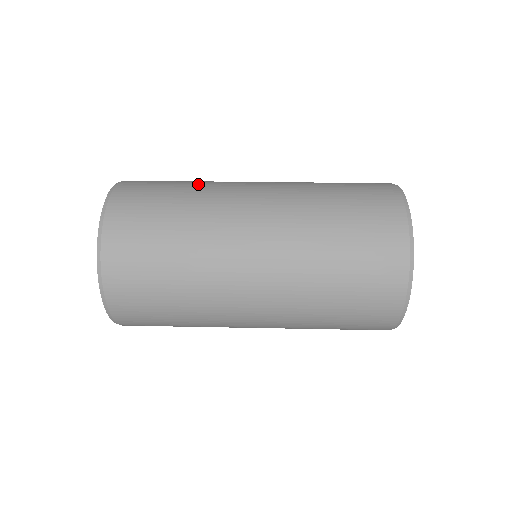
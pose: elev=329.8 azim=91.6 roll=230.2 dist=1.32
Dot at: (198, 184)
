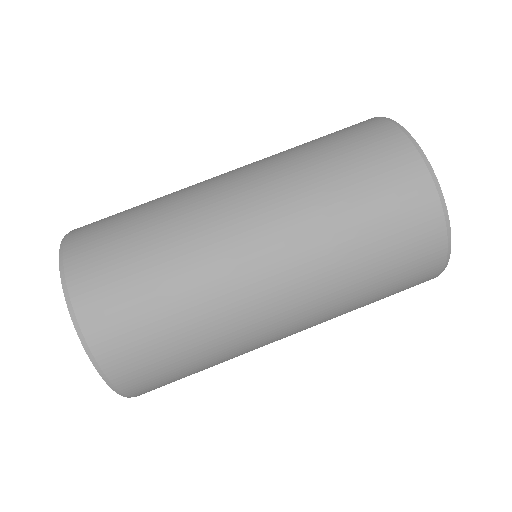
Dot at: (179, 265)
